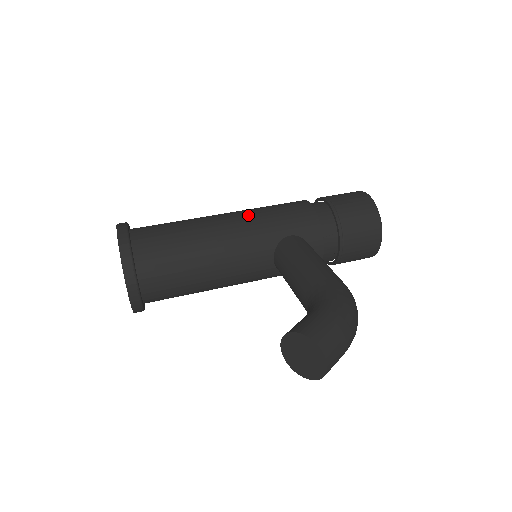
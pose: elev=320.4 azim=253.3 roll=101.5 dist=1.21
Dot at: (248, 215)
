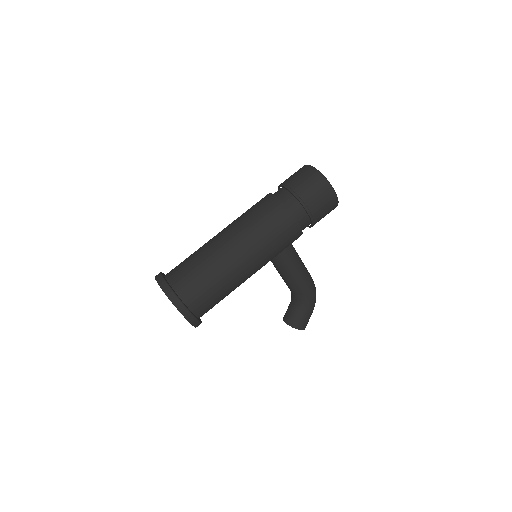
Dot at: (262, 258)
